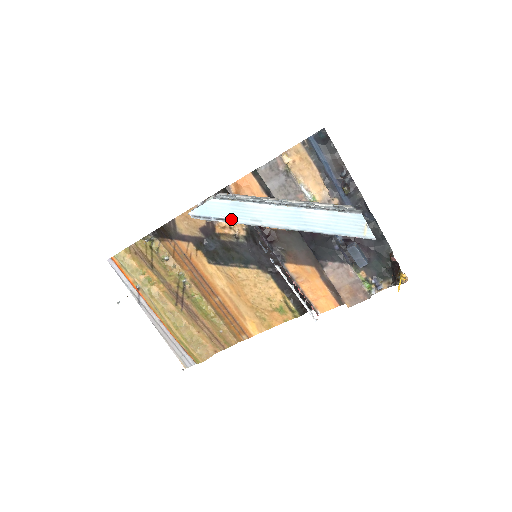
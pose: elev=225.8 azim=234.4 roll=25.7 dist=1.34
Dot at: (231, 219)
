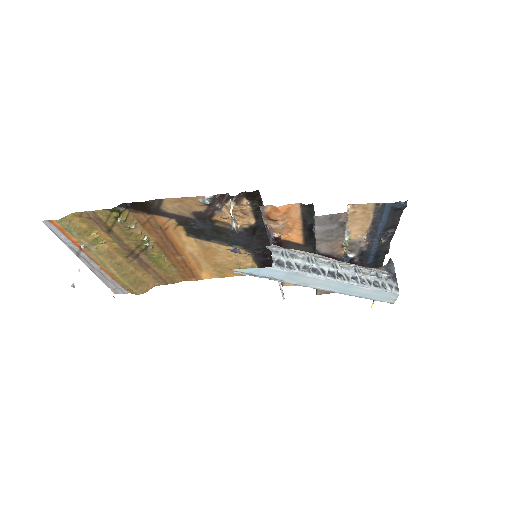
Dot at: (279, 280)
